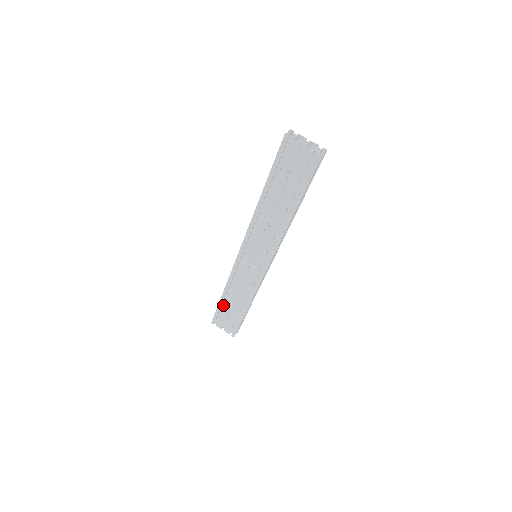
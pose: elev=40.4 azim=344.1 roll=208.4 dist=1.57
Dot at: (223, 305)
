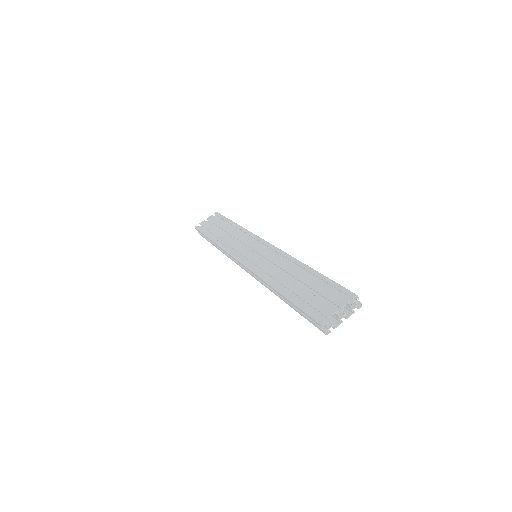
Dot at: occluded
